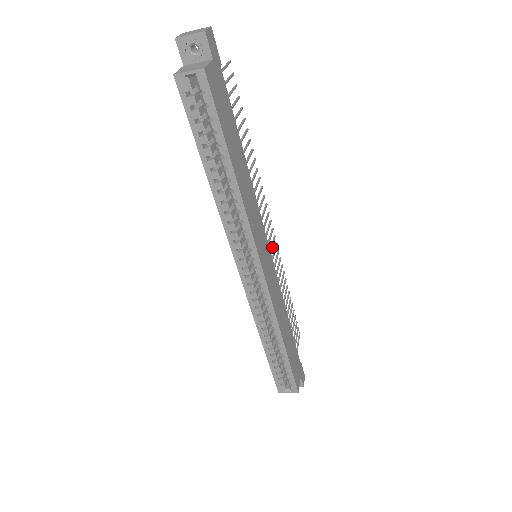
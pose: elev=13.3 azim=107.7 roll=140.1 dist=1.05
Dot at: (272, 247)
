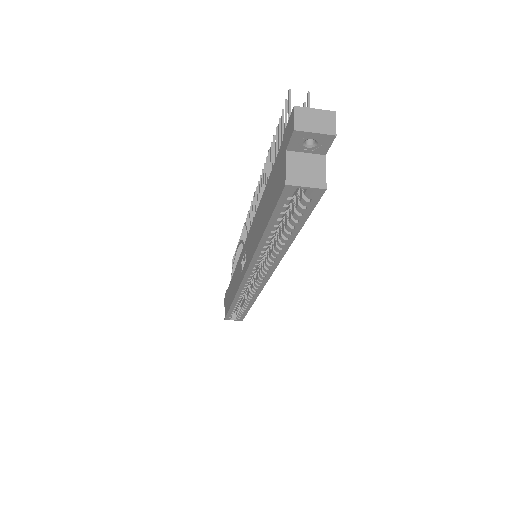
Dot at: occluded
